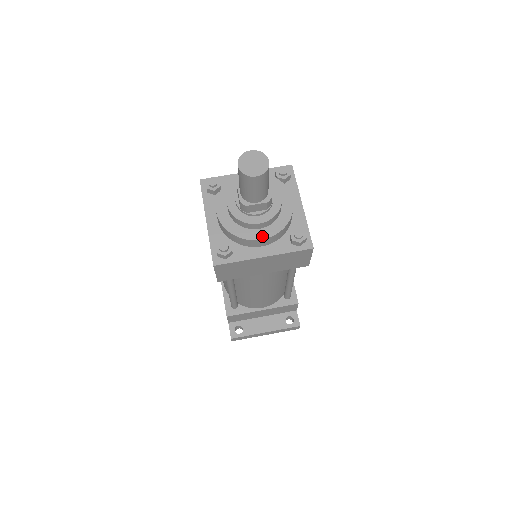
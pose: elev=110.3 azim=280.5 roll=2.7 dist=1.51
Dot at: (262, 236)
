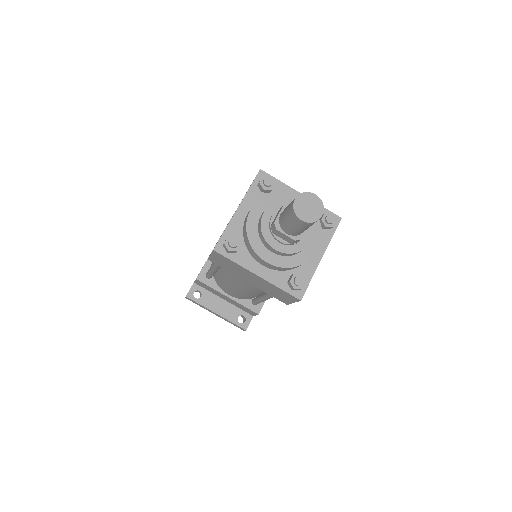
Dot at: (269, 260)
